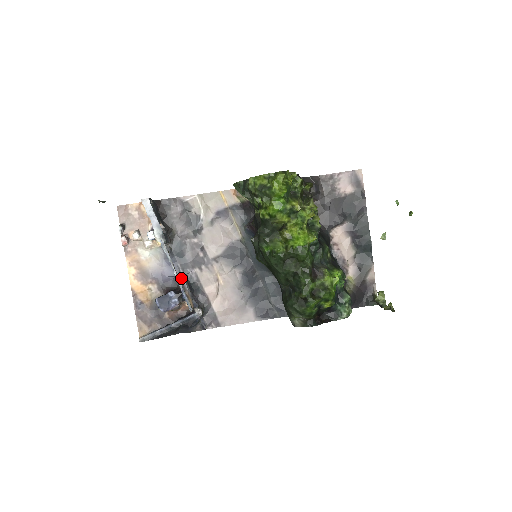
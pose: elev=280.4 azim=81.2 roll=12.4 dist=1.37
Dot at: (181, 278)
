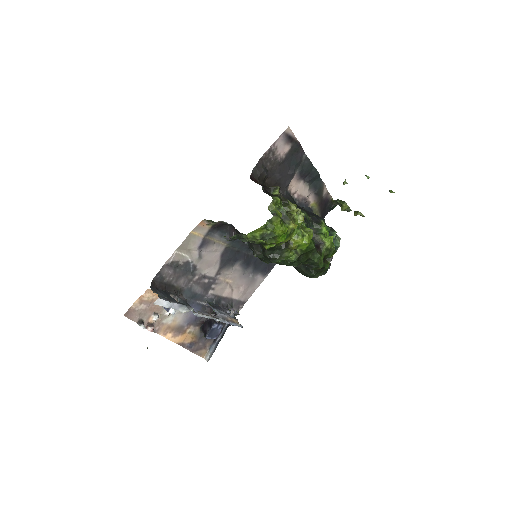
Dot at: (218, 316)
